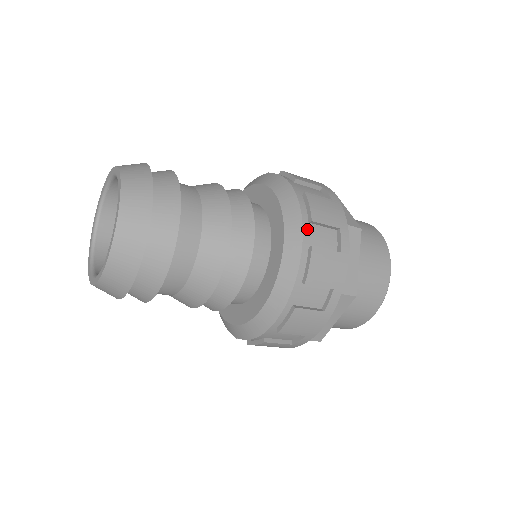
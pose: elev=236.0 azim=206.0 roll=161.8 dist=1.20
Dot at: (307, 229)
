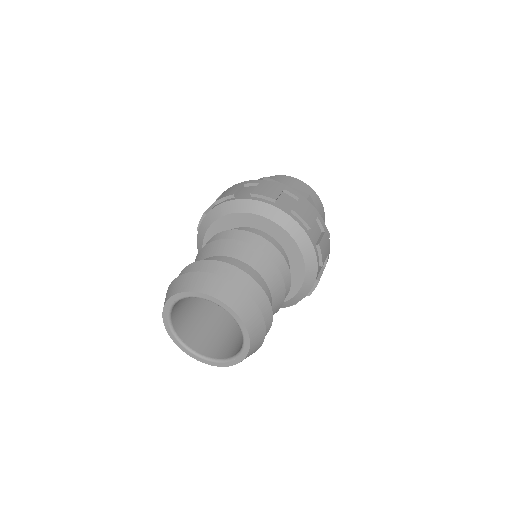
Dot at: (318, 271)
